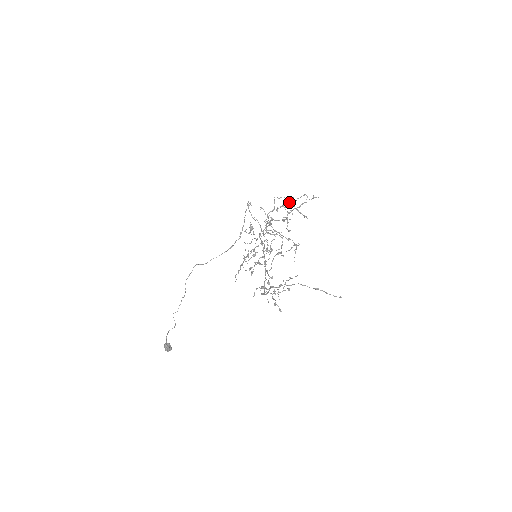
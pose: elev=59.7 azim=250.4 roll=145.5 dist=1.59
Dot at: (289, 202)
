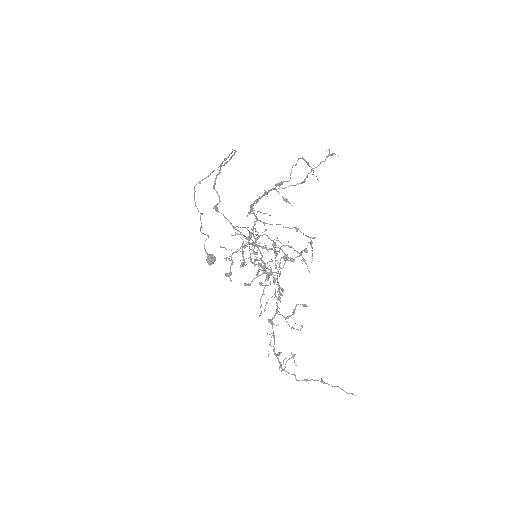
Dot at: occluded
